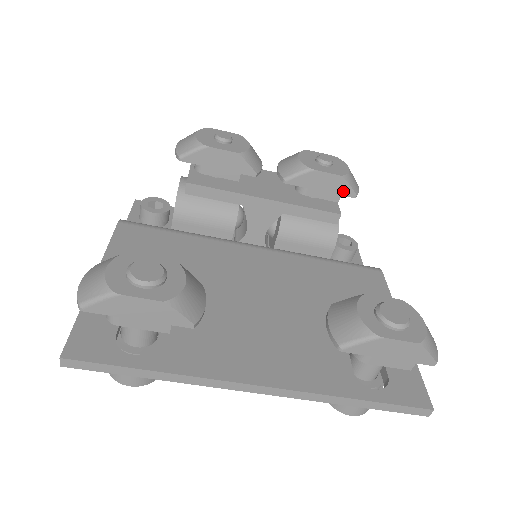
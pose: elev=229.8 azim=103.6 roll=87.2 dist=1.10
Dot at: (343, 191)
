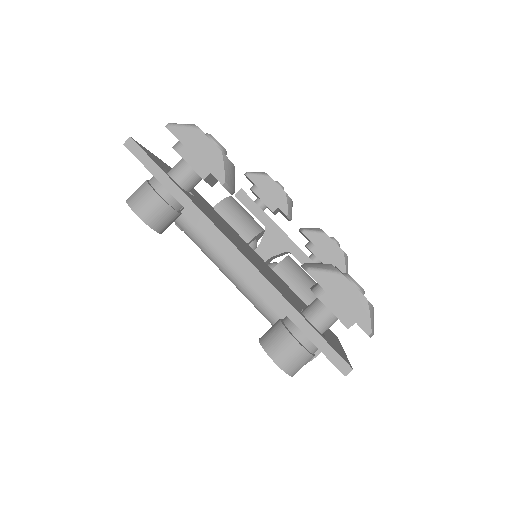
Dot at: (338, 263)
